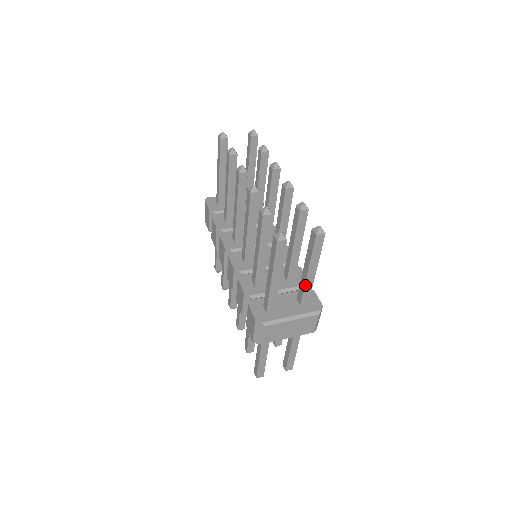
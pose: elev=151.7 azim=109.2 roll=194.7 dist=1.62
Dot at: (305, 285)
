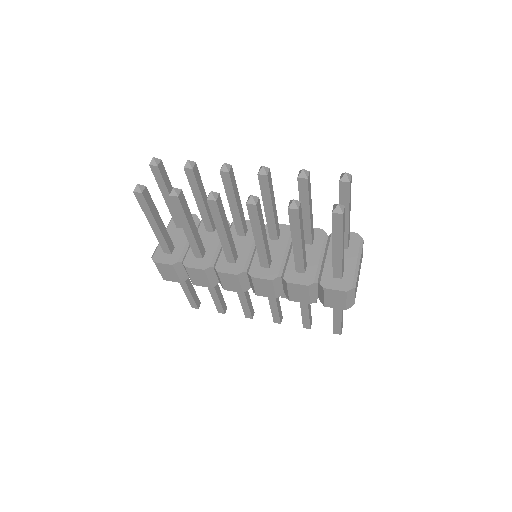
Dot at: (348, 230)
